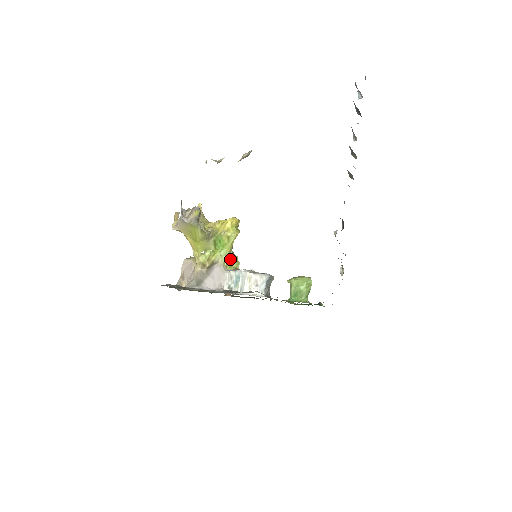
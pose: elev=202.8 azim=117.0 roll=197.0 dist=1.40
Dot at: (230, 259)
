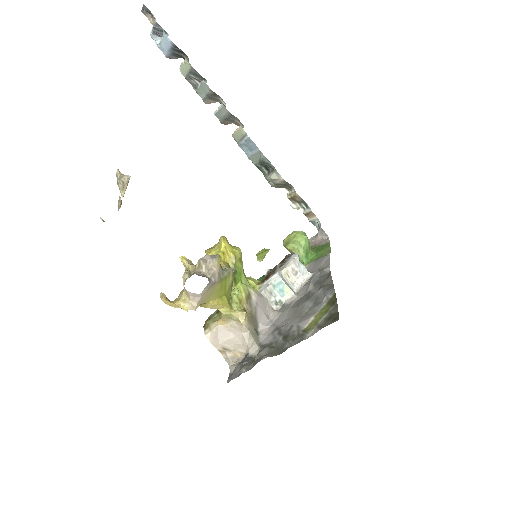
Dot at: occluded
